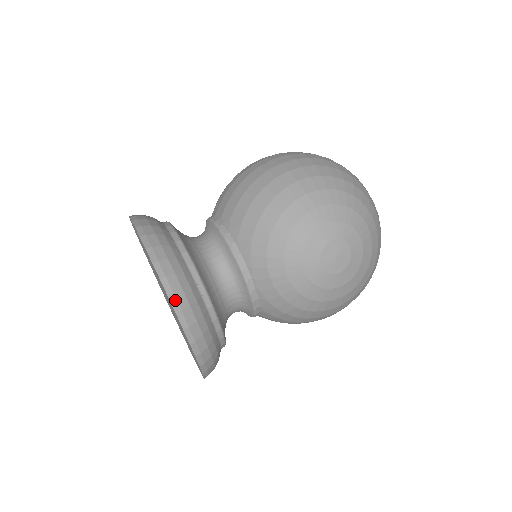
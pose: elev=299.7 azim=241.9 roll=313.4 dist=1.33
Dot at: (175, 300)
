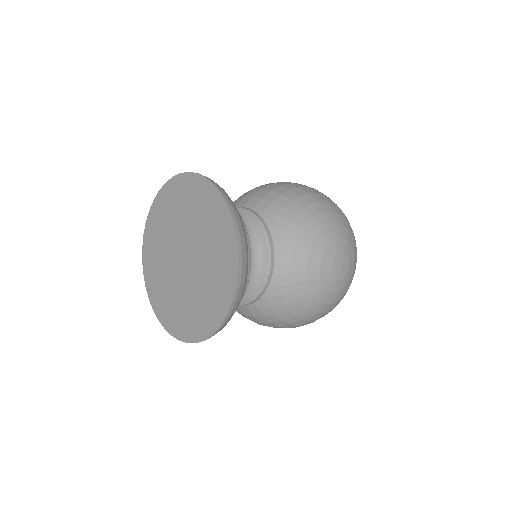
Dot at: (240, 242)
